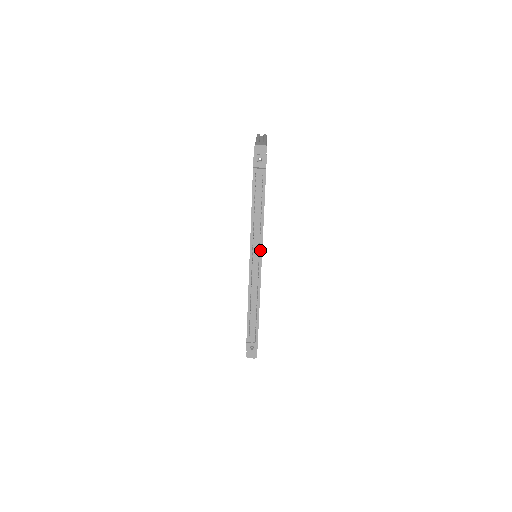
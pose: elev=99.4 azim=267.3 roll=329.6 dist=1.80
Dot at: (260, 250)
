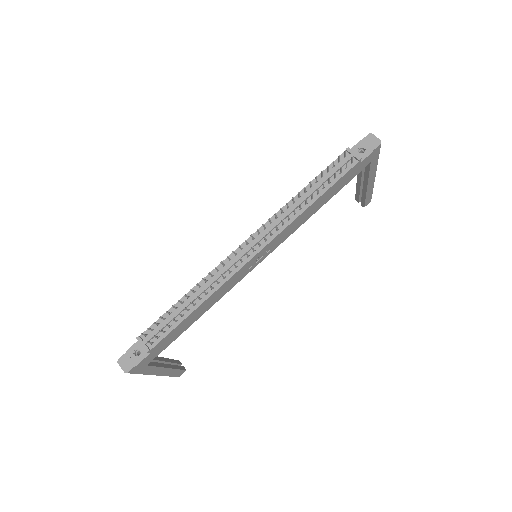
Dot at: (270, 237)
